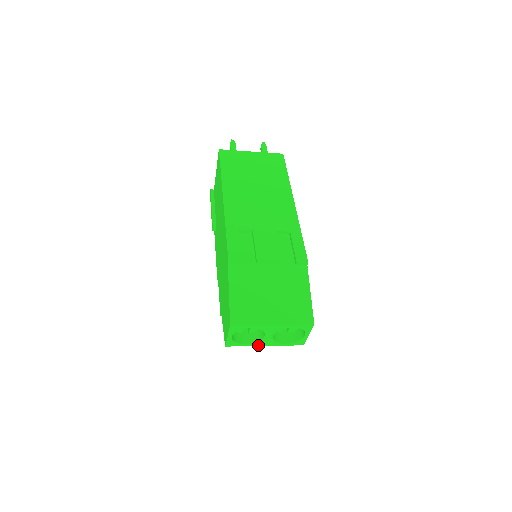
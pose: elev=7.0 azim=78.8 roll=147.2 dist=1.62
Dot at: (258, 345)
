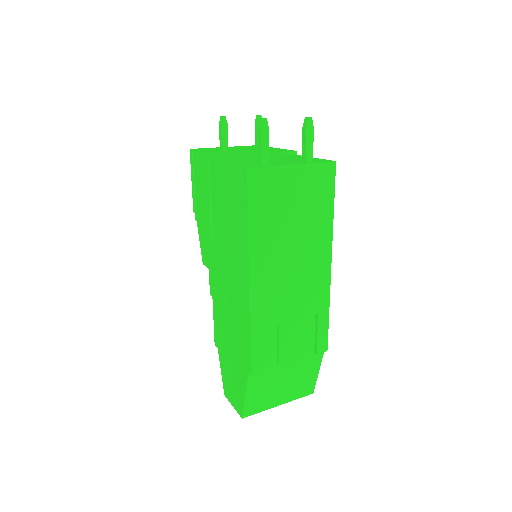
Dot at: occluded
